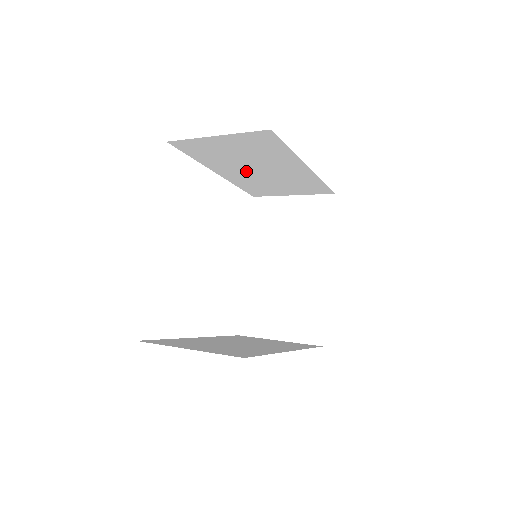
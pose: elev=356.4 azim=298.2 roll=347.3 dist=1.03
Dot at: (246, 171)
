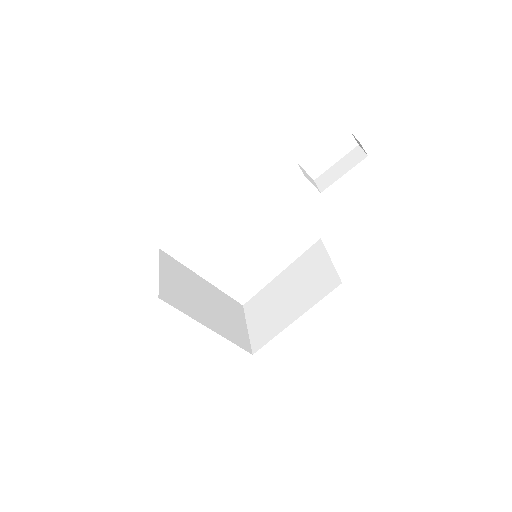
Dot at: occluded
